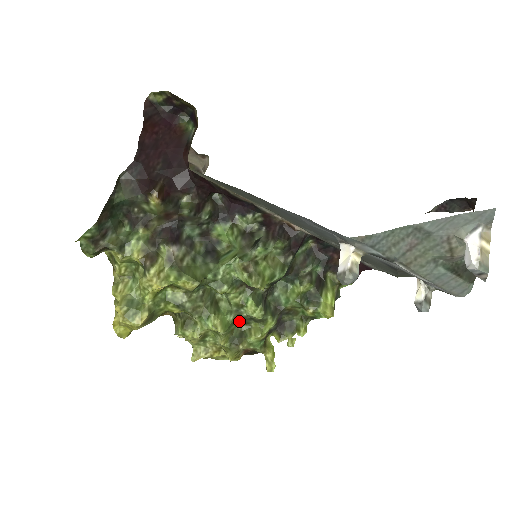
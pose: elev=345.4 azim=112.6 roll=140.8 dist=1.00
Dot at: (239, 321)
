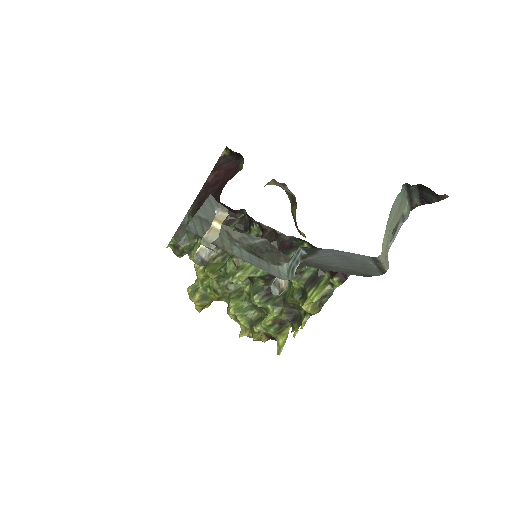
Dot at: (256, 308)
